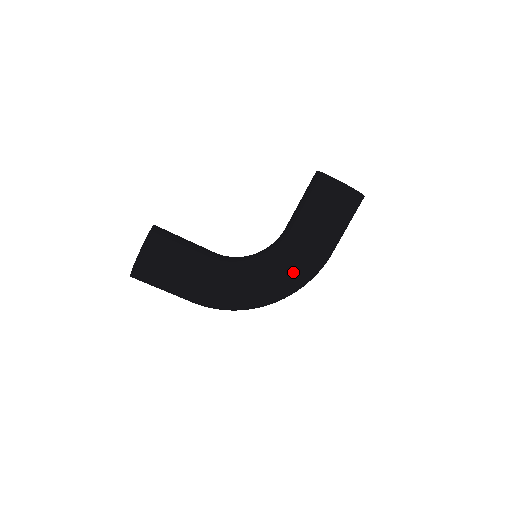
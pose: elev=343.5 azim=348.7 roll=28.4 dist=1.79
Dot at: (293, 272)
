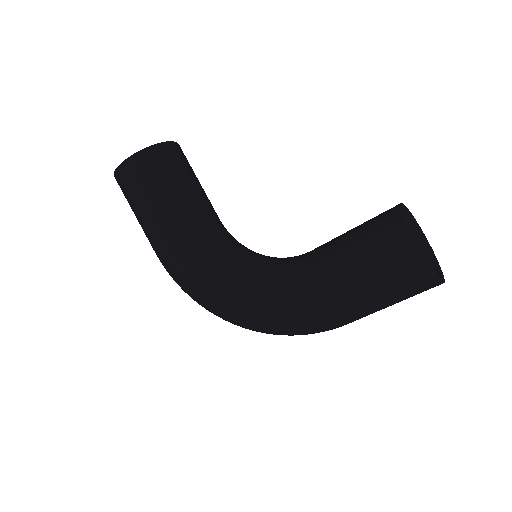
Dot at: (271, 304)
